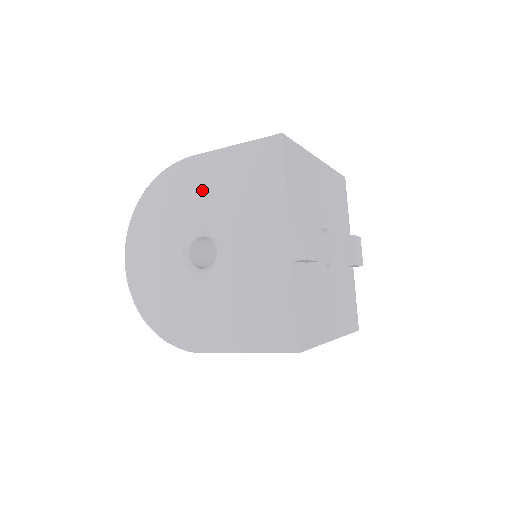
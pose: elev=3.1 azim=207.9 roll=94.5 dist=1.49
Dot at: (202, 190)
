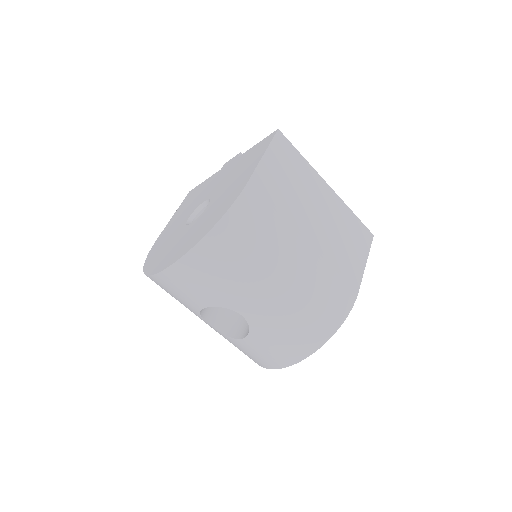
Dot at: (175, 224)
